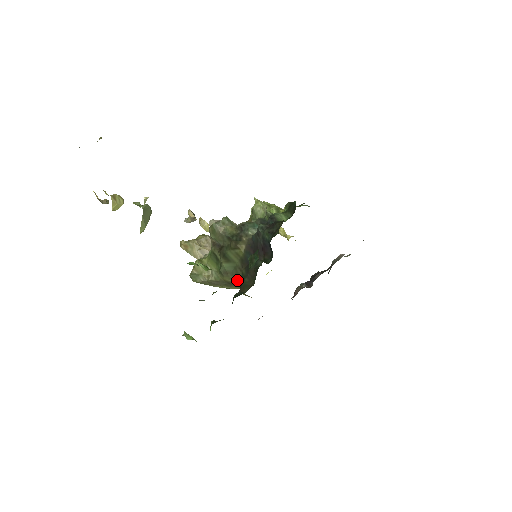
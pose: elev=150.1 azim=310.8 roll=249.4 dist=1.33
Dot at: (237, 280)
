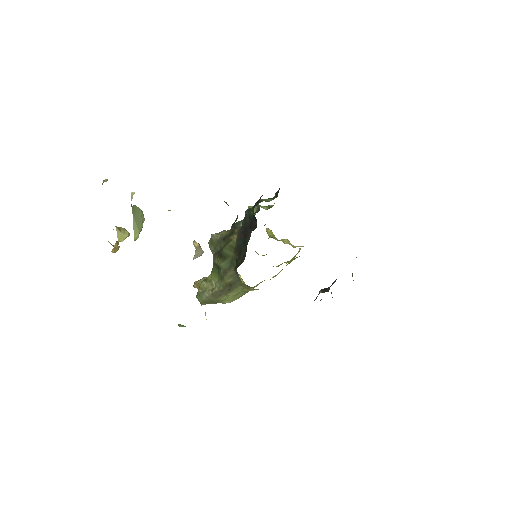
Dot at: (235, 274)
